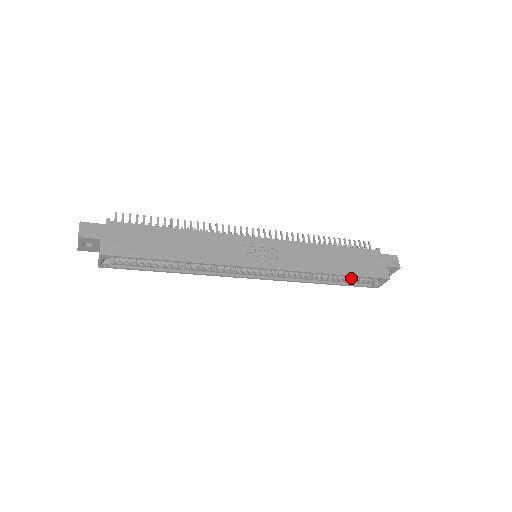
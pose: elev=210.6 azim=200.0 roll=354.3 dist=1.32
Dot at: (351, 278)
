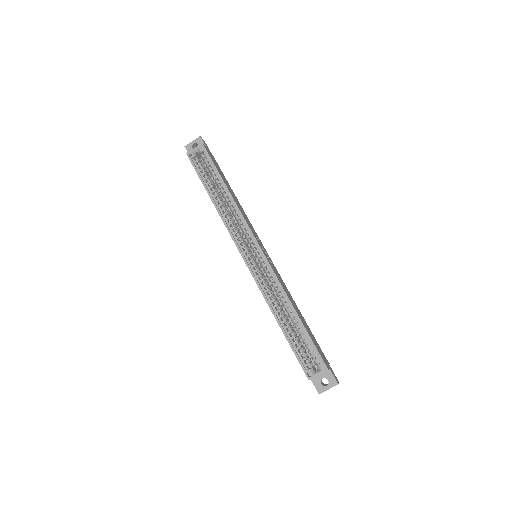
Dot at: (299, 342)
